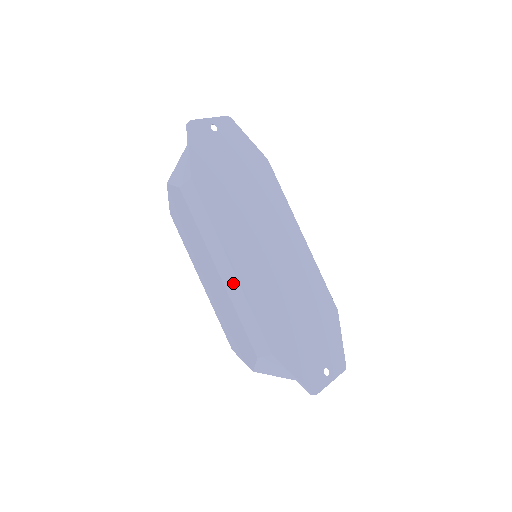
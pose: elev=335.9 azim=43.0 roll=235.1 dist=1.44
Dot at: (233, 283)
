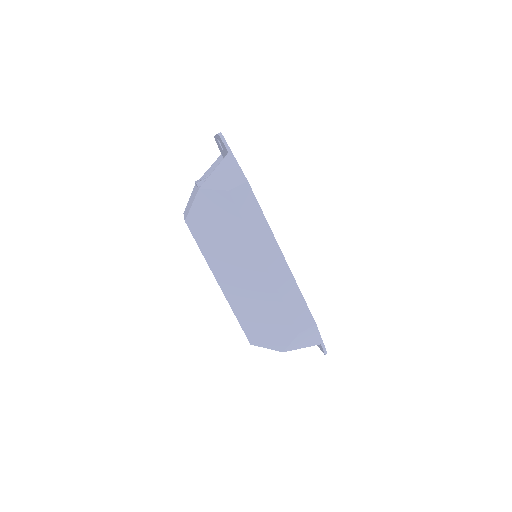
Dot at: (283, 271)
